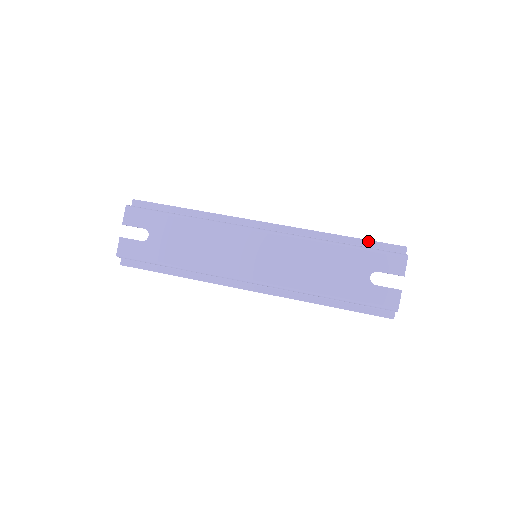
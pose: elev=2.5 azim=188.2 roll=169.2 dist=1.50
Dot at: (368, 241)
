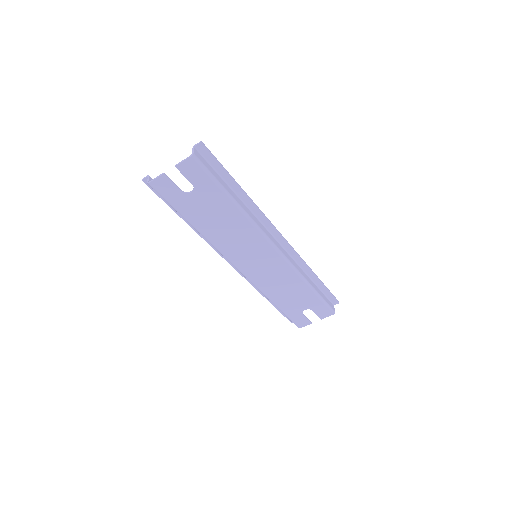
Dot at: (326, 288)
